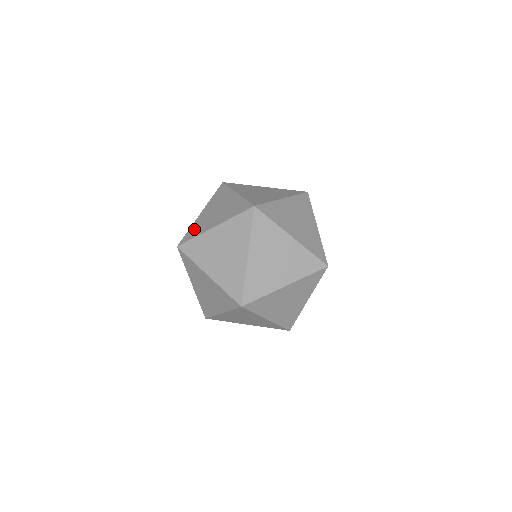
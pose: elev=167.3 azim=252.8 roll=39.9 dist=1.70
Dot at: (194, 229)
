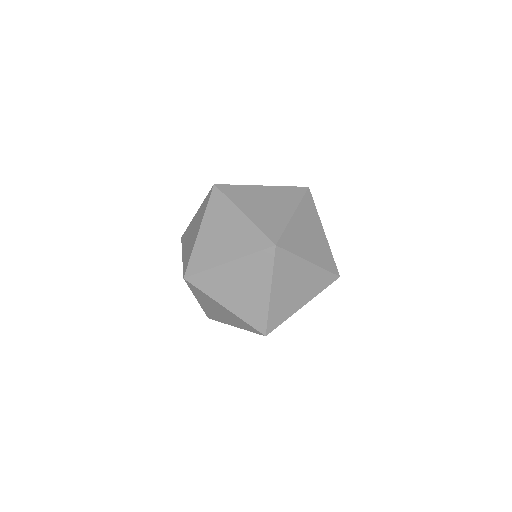
Dot at: (199, 257)
